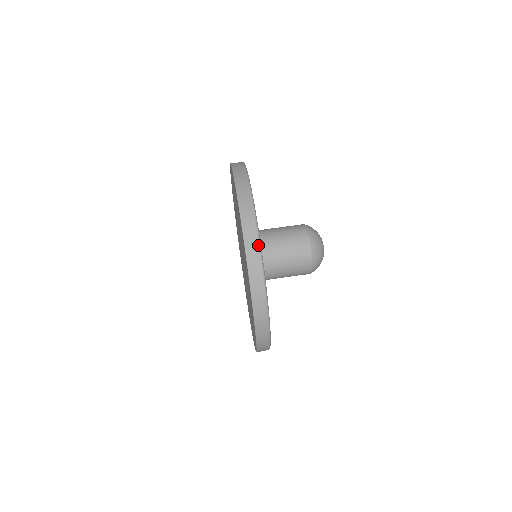
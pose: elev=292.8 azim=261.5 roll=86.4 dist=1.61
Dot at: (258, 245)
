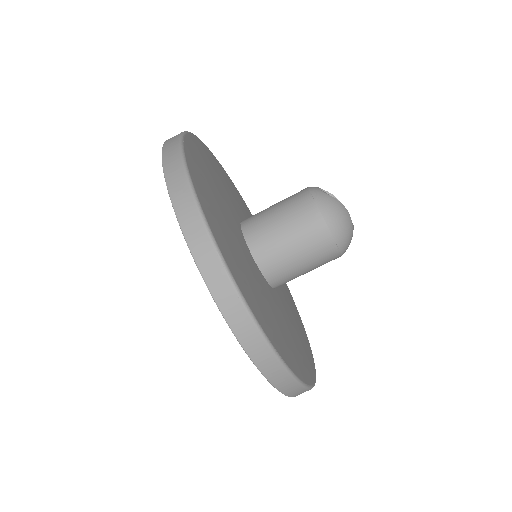
Dot at: (269, 350)
